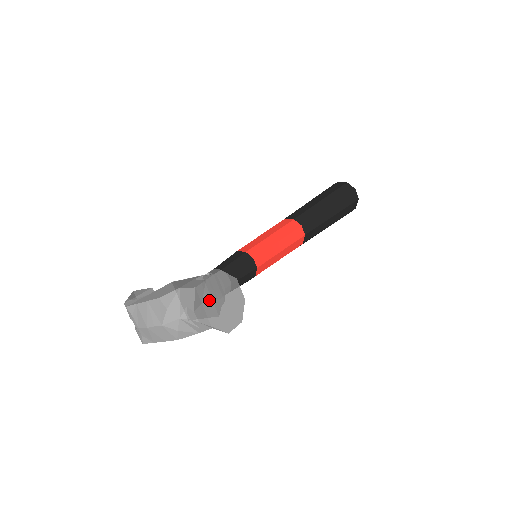
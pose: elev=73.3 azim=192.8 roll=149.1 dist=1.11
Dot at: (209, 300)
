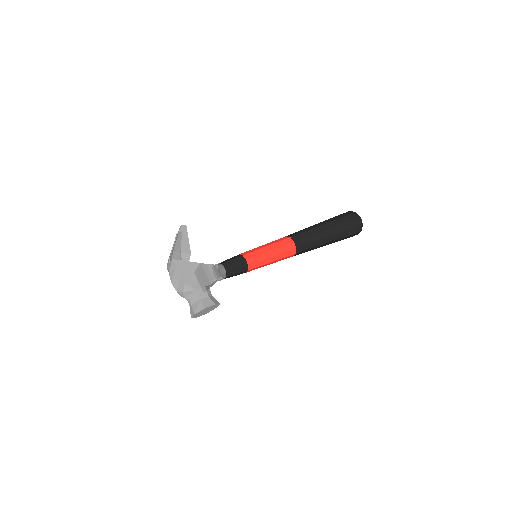
Dot at: (199, 313)
